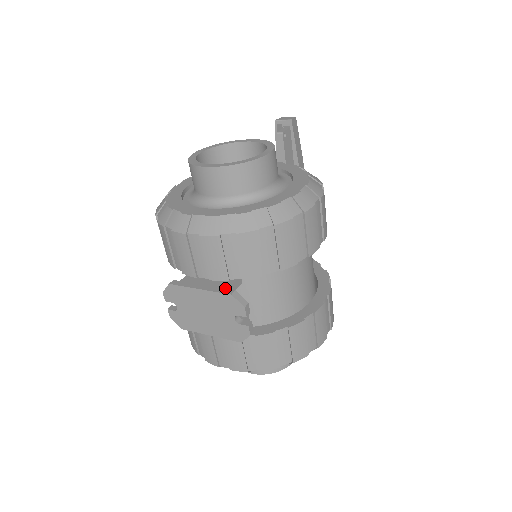
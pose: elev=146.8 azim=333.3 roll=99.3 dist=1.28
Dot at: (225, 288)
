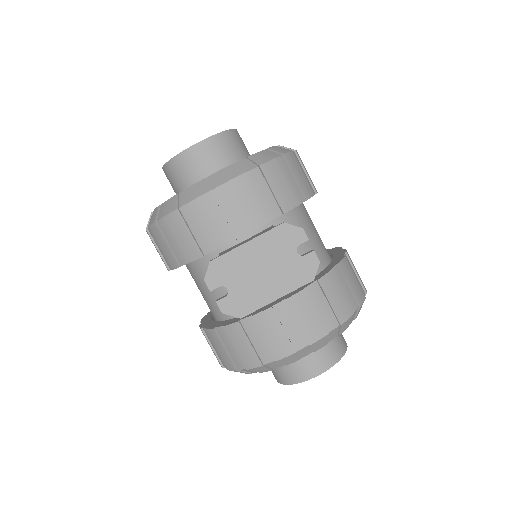
Dot at: (272, 228)
